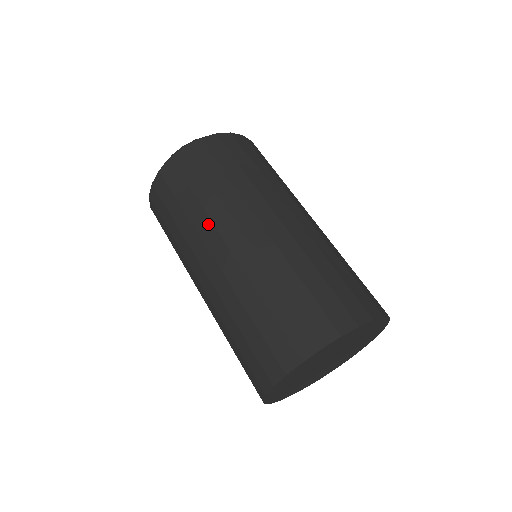
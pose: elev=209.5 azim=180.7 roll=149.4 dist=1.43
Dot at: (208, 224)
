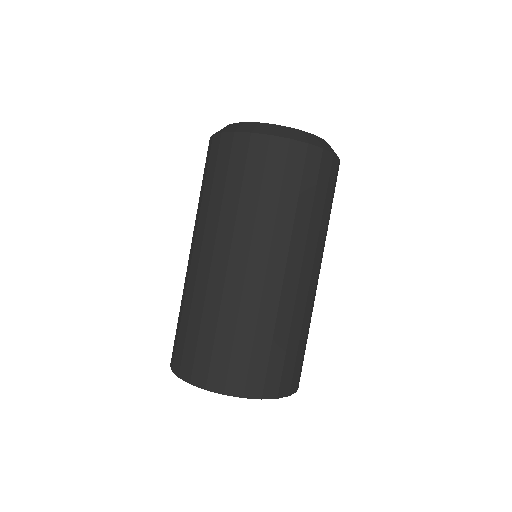
Dot at: (230, 227)
